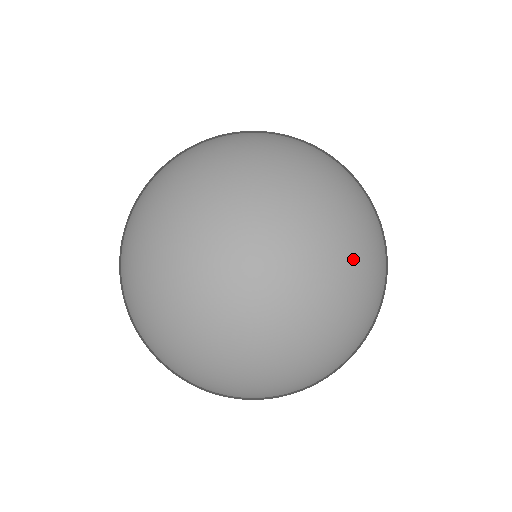
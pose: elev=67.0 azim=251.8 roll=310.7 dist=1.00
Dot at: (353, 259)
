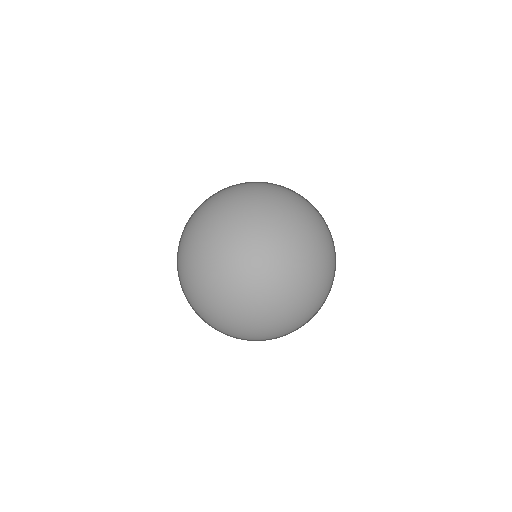
Dot at: (289, 231)
